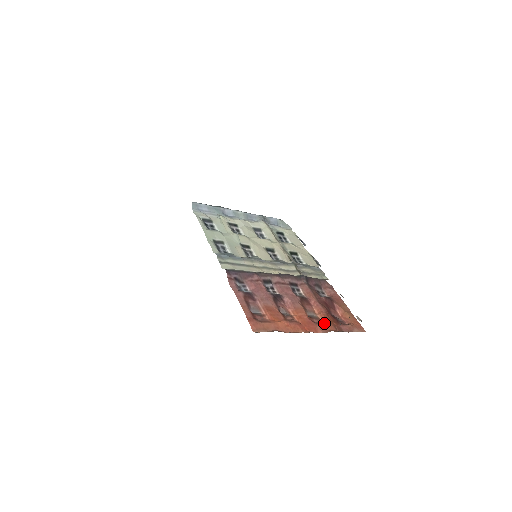
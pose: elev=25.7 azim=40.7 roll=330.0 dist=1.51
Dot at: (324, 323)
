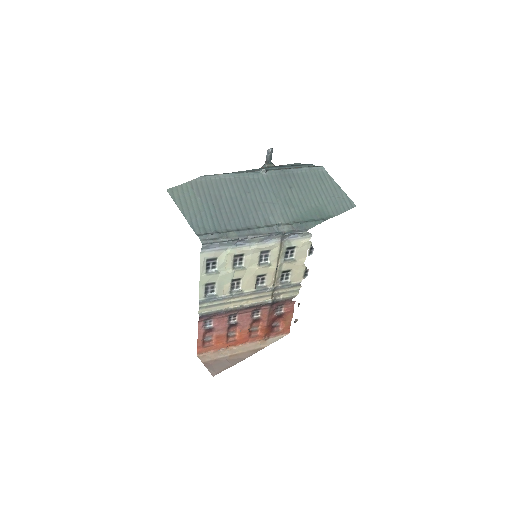
Dot at: (258, 336)
